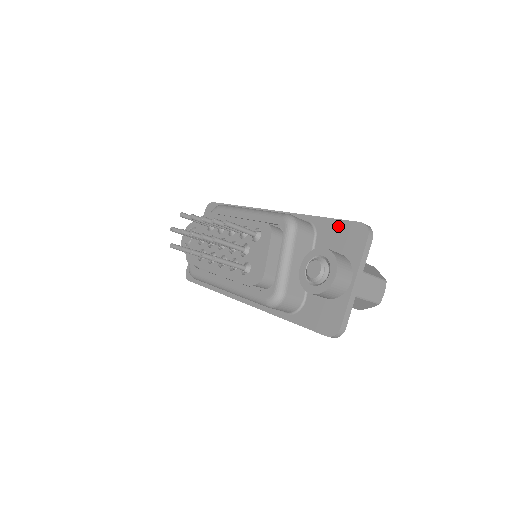
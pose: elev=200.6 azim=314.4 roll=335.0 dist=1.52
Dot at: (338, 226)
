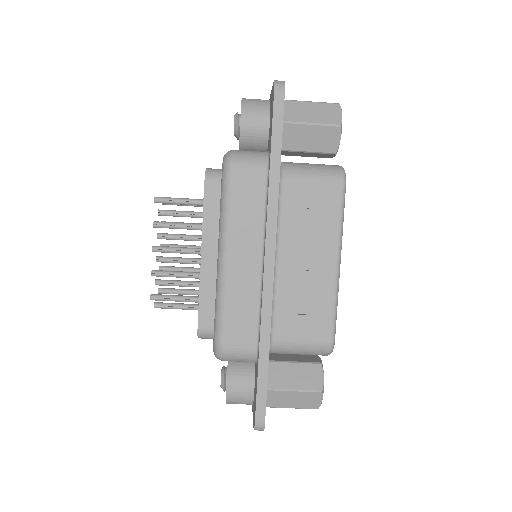
Dot at: occluded
